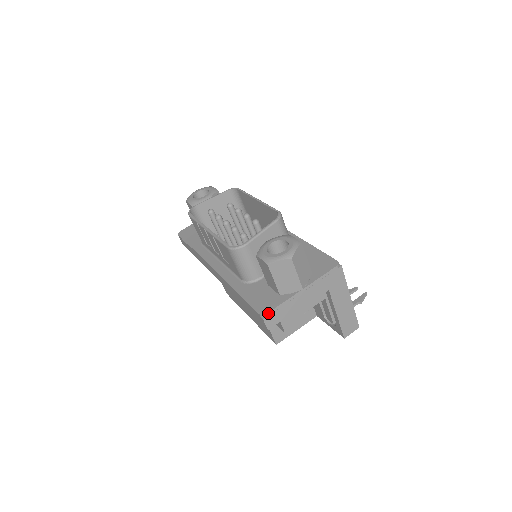
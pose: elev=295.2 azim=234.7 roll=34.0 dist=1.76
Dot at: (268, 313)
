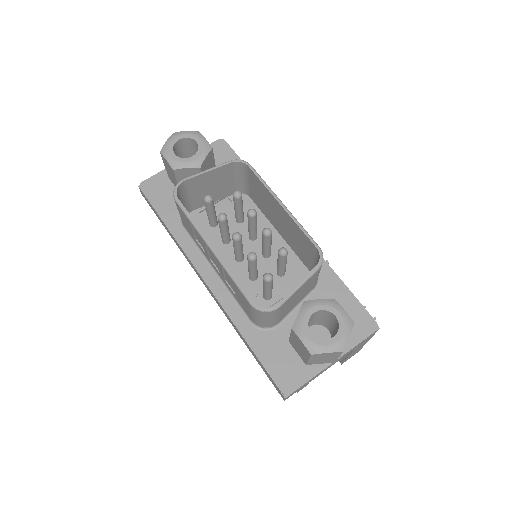
Dot at: (292, 392)
